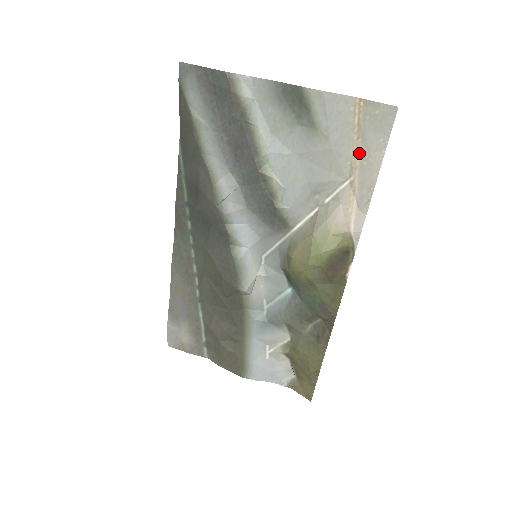
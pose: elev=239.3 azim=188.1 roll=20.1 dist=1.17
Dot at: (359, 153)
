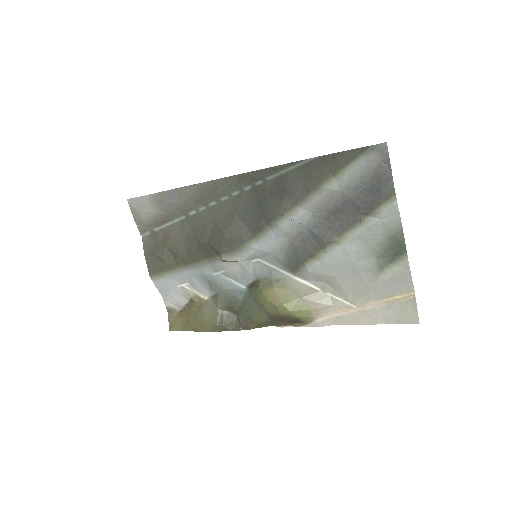
Dot at: (375, 306)
